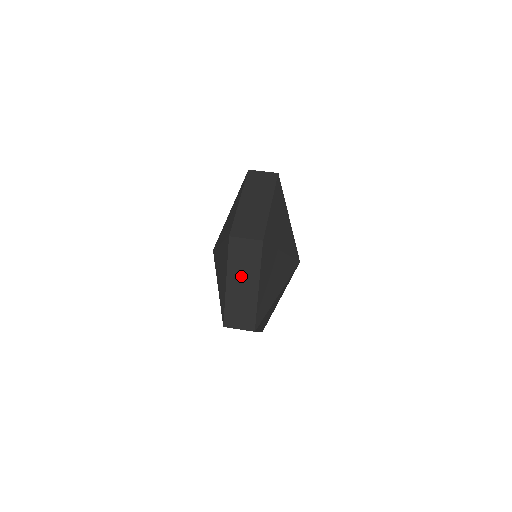
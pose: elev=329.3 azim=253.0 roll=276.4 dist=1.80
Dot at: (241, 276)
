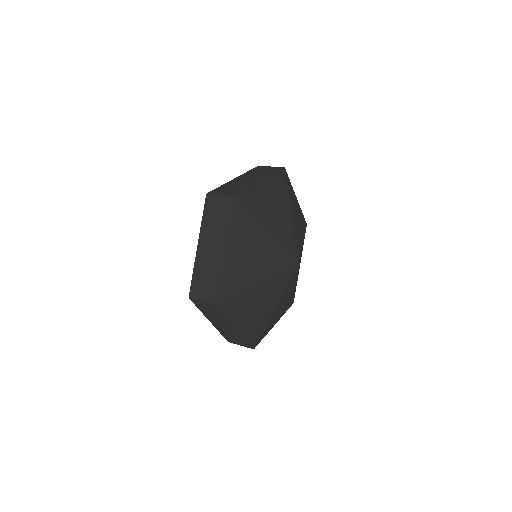
Dot at: (212, 237)
